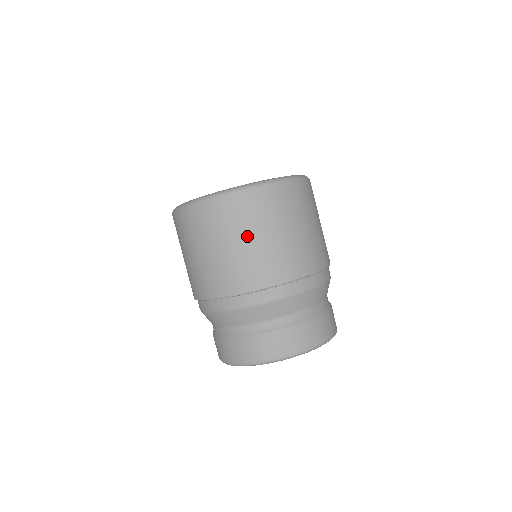
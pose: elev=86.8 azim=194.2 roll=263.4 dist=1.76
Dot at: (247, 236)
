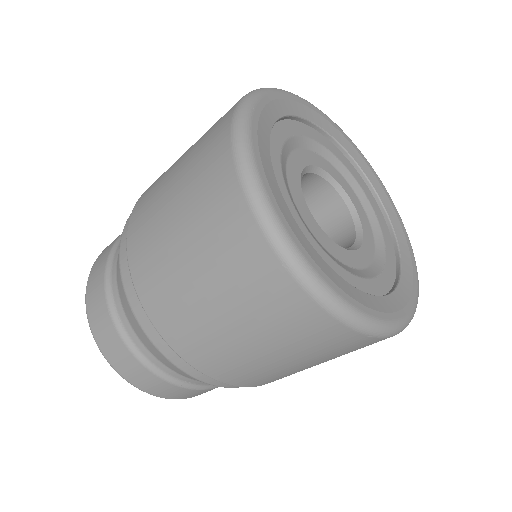
Dot at: (251, 332)
